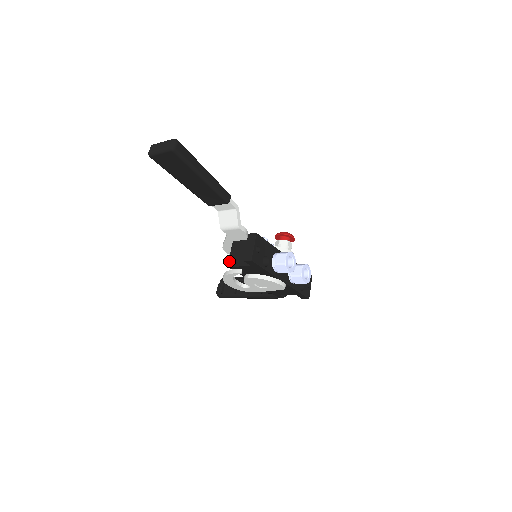
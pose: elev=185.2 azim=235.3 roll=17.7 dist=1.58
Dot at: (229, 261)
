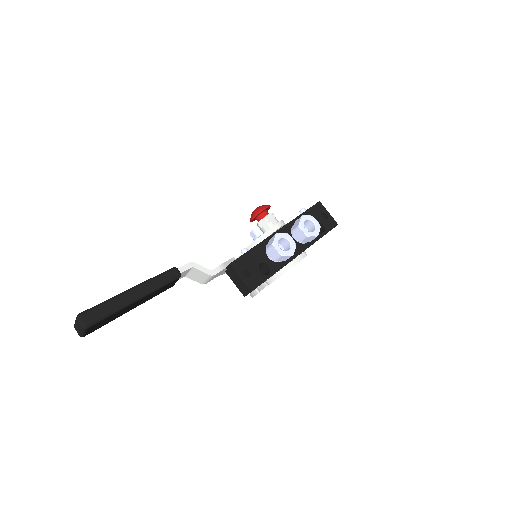
Dot at: occluded
